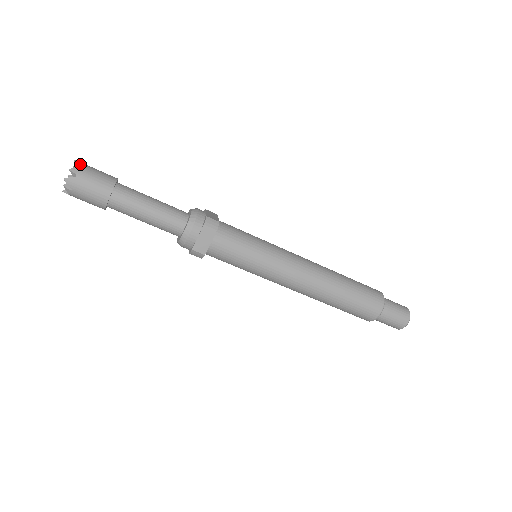
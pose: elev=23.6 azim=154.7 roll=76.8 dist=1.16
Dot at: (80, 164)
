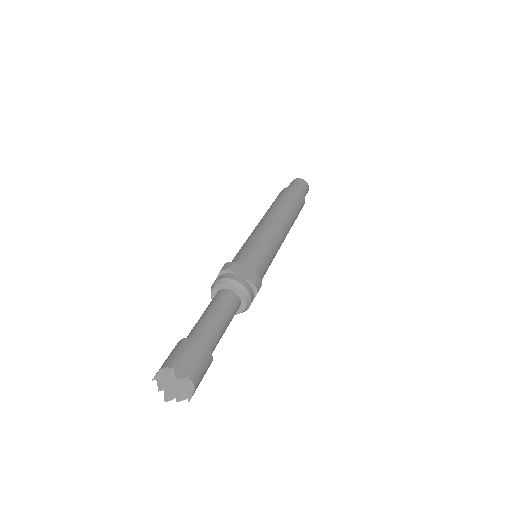
Dot at: (185, 376)
